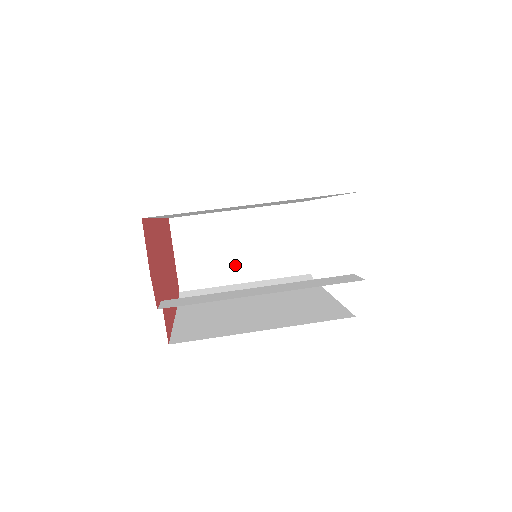
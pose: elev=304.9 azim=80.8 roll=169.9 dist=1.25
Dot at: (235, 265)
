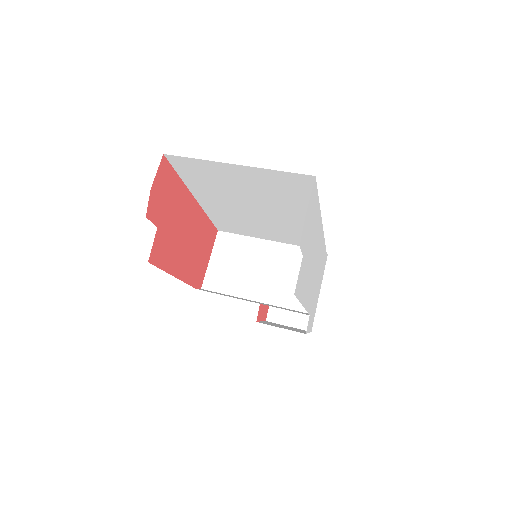
Dot at: (252, 283)
